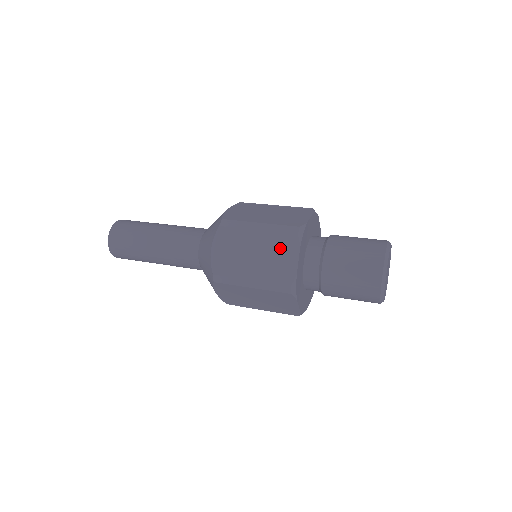
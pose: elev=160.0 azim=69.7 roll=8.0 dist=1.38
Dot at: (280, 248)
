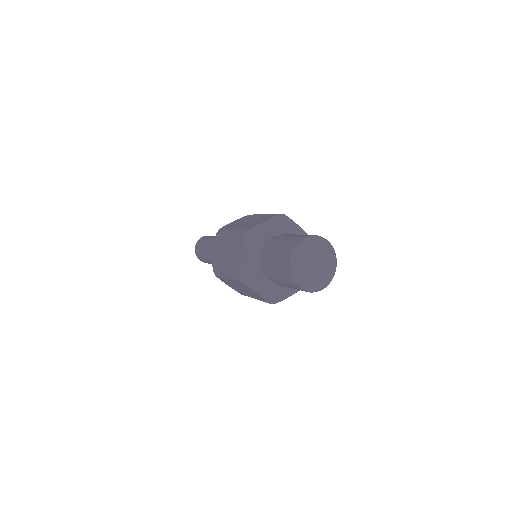
Dot at: (263, 218)
